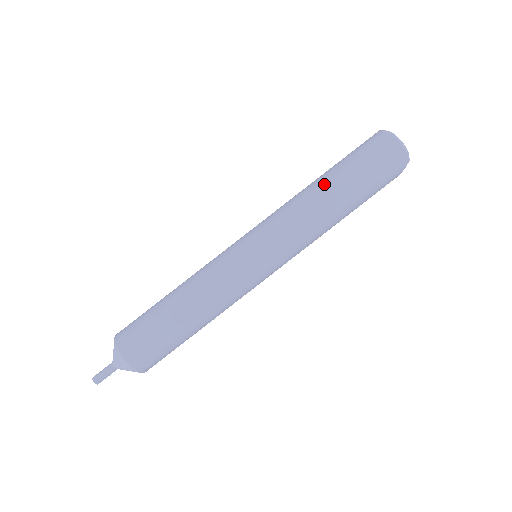
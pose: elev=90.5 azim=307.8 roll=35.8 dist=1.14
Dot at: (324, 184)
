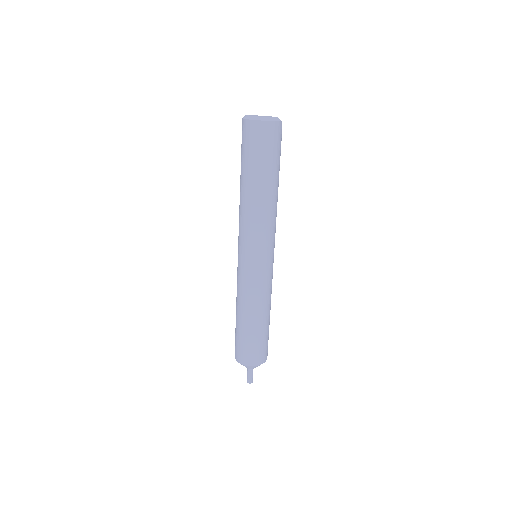
Dot at: (252, 190)
